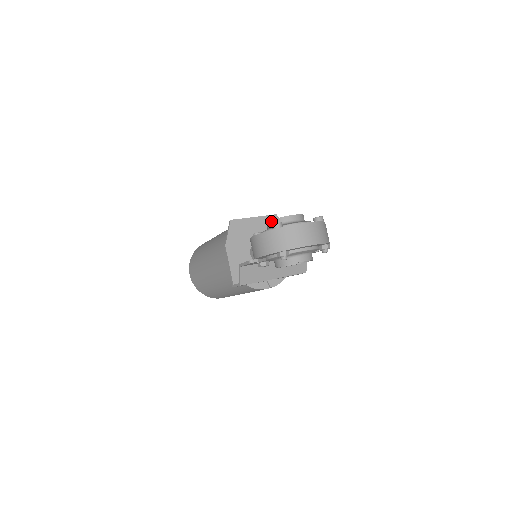
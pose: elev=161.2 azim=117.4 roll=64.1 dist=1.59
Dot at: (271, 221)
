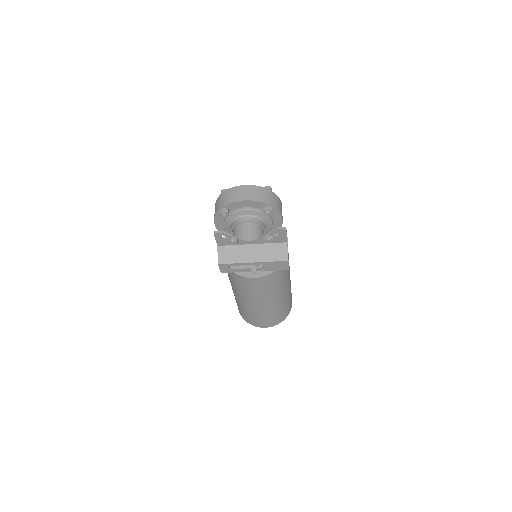
Dot at: occluded
